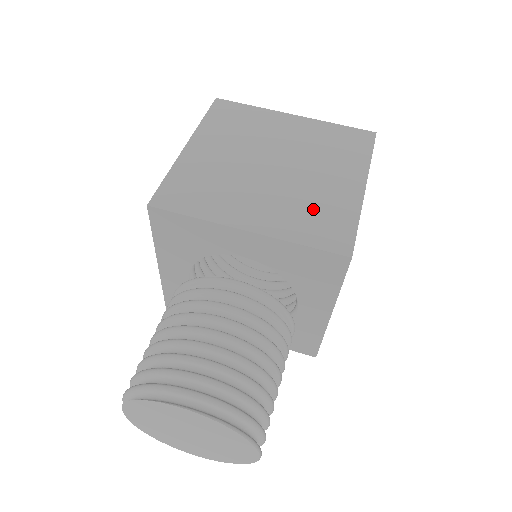
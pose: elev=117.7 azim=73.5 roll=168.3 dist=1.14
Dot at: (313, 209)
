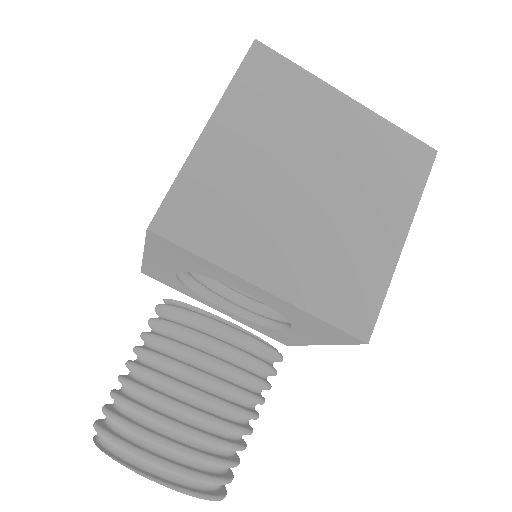
Dot at: (342, 266)
